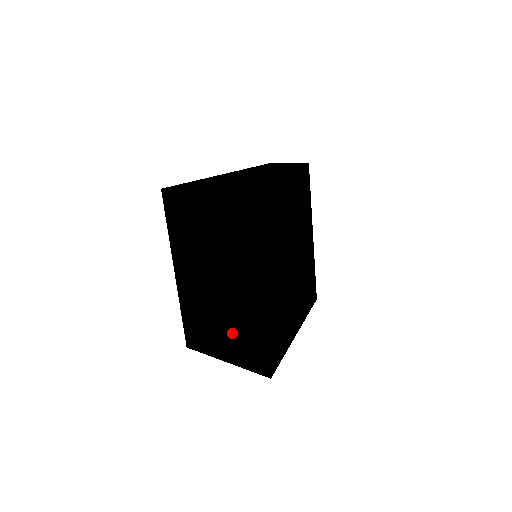
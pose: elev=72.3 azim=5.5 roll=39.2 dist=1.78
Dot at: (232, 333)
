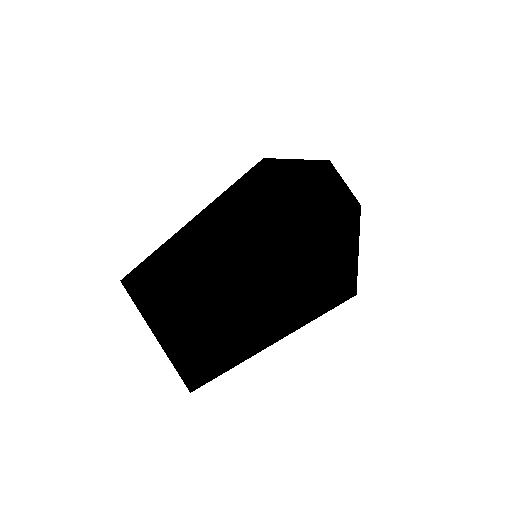
Dot at: (191, 332)
